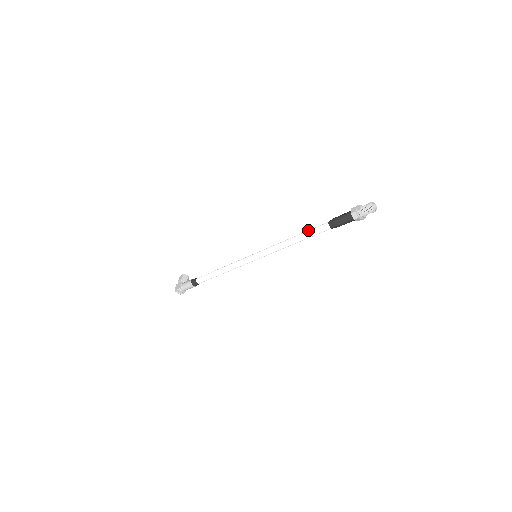
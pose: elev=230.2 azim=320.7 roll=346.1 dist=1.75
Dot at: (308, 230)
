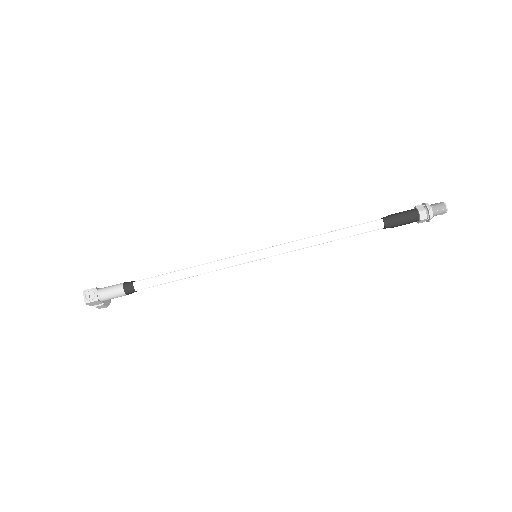
Dot at: (349, 228)
